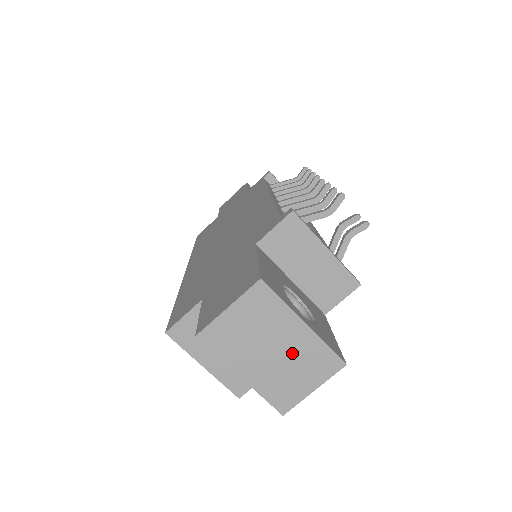
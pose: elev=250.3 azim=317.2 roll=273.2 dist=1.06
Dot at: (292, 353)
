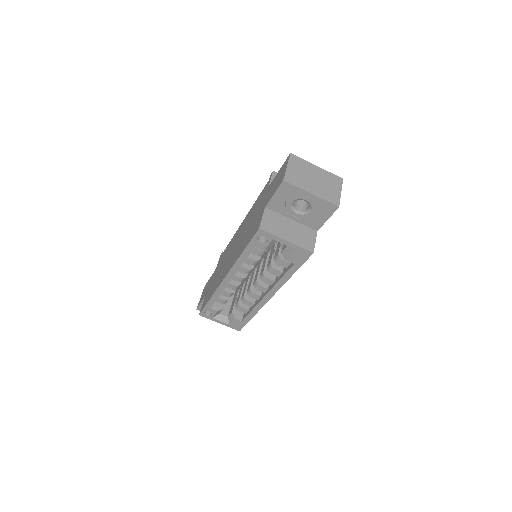
Dot at: (322, 179)
